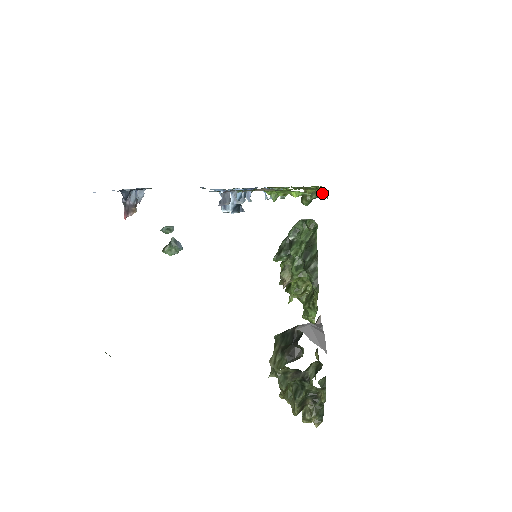
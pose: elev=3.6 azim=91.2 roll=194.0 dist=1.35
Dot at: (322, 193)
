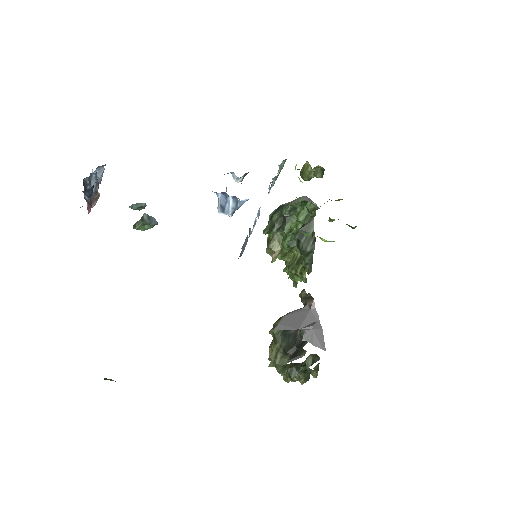
Dot at: (350, 226)
